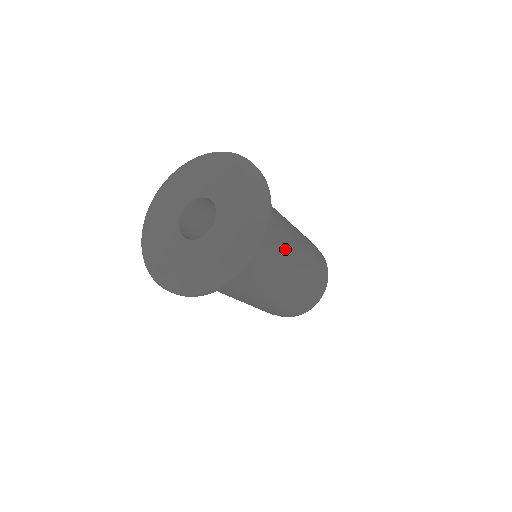
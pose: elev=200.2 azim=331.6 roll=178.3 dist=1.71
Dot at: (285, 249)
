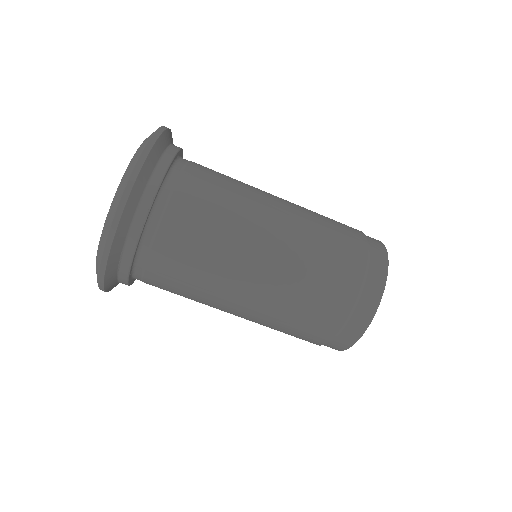
Dot at: occluded
